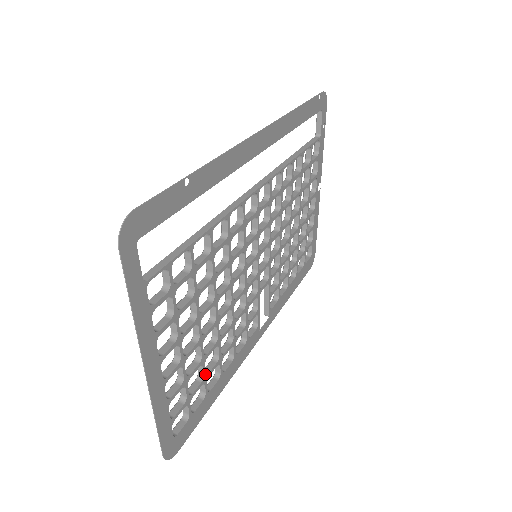
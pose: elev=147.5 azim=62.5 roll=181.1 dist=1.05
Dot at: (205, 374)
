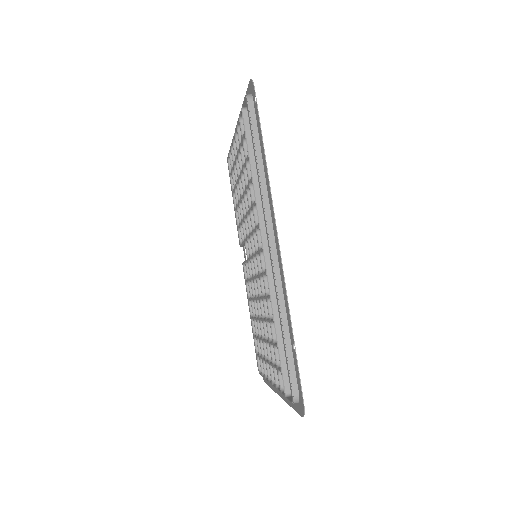
Dot at: occluded
